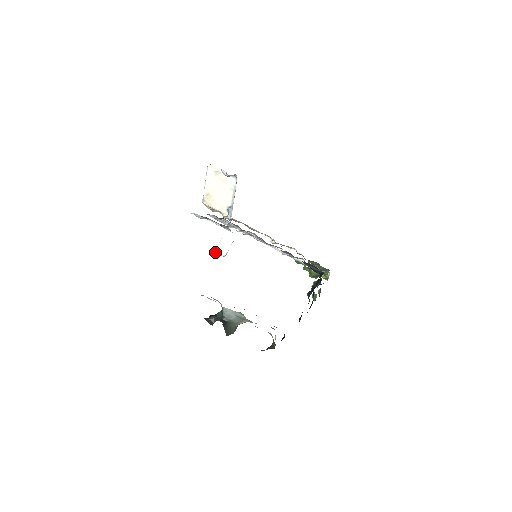
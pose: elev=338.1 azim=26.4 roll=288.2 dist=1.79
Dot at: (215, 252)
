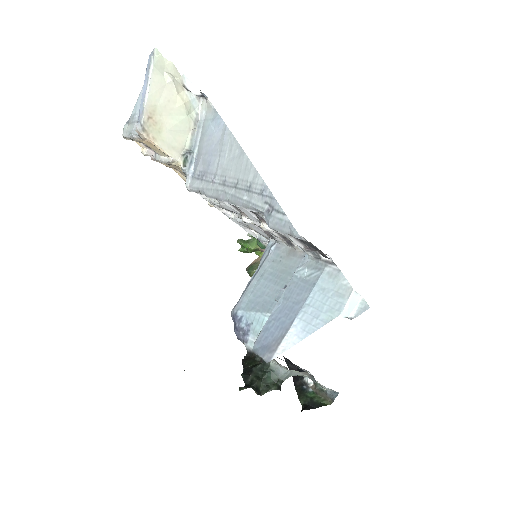
Dot at: (342, 313)
